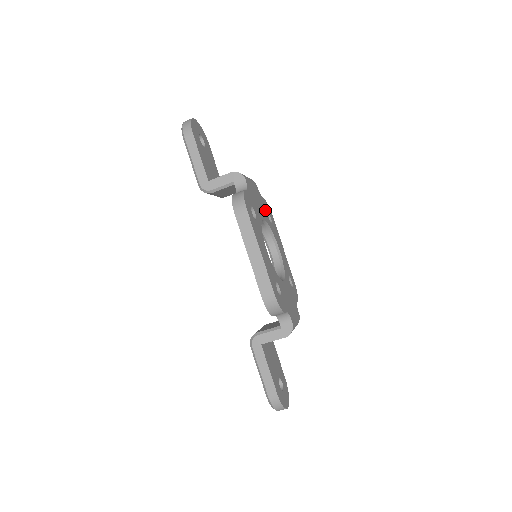
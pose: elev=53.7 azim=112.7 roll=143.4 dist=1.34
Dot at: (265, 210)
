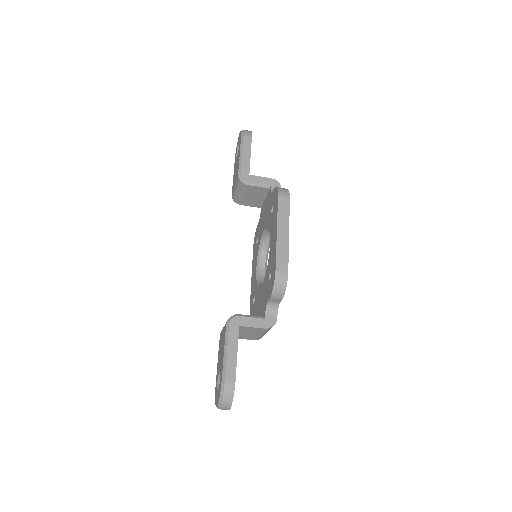
Dot at: occluded
